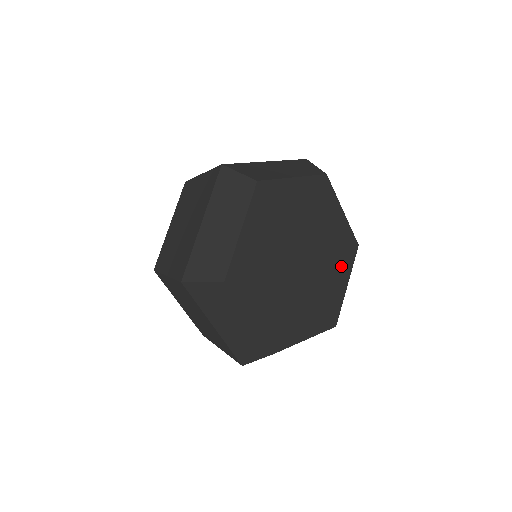
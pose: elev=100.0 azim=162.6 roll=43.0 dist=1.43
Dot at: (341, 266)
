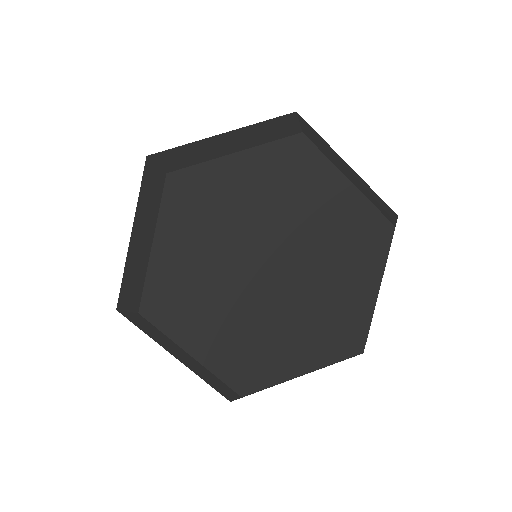
Dot at: (317, 343)
